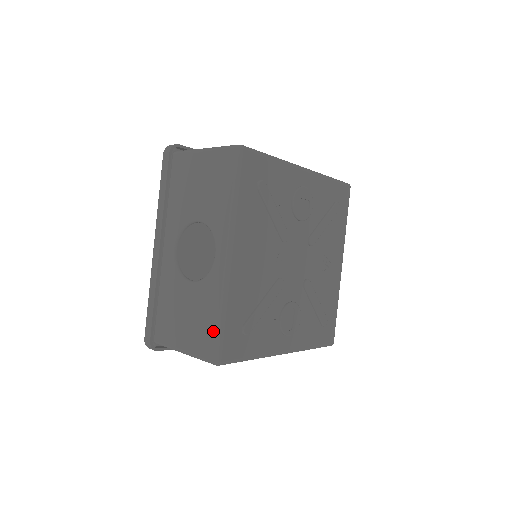
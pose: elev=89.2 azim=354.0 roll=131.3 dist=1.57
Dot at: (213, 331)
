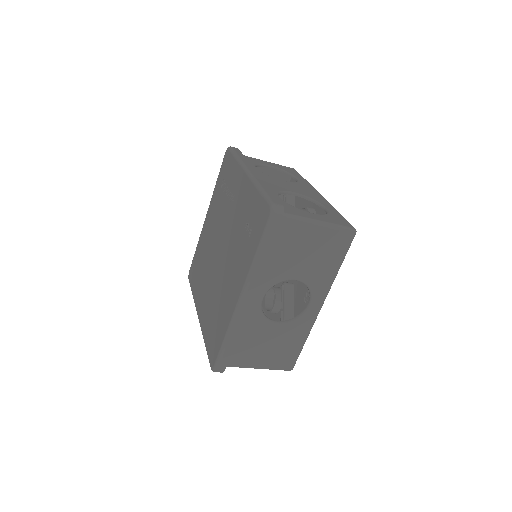
Dot at: (295, 353)
